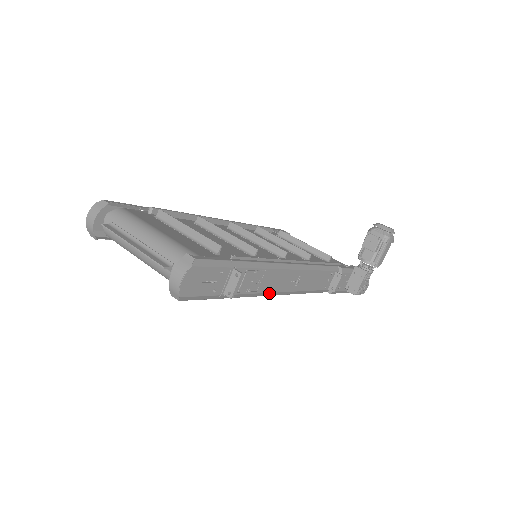
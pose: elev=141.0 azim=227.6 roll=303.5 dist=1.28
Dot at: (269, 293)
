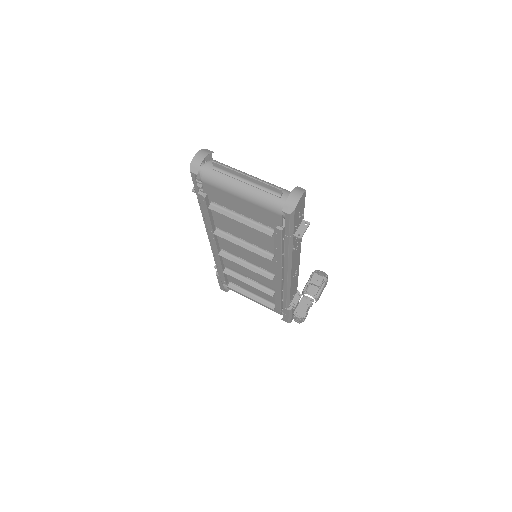
Dot at: (291, 266)
